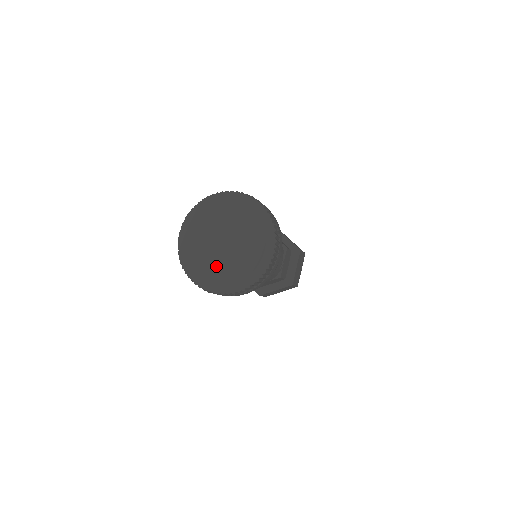
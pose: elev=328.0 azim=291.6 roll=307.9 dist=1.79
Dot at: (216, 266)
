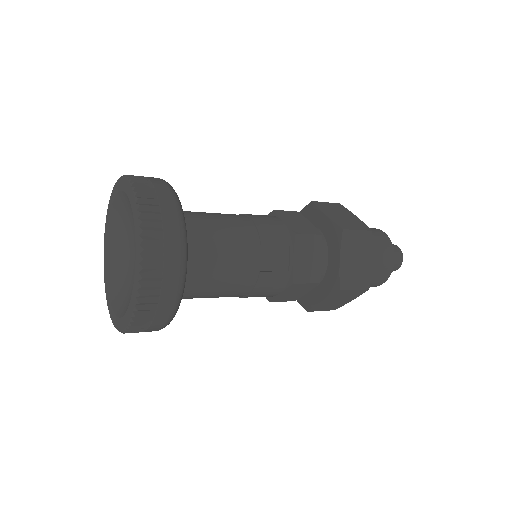
Dot at: (124, 290)
